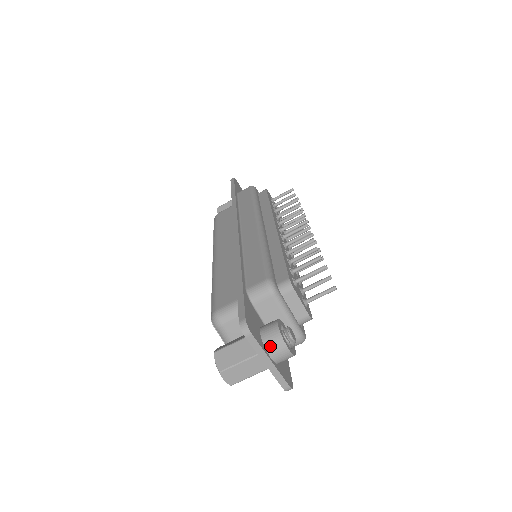
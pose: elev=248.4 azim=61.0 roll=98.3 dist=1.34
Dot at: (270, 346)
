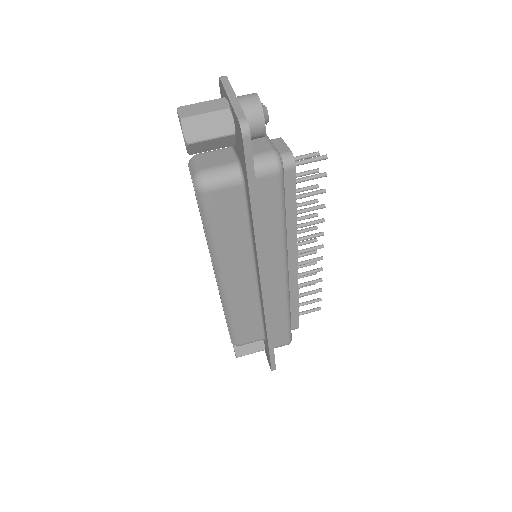
Dot at: (240, 96)
